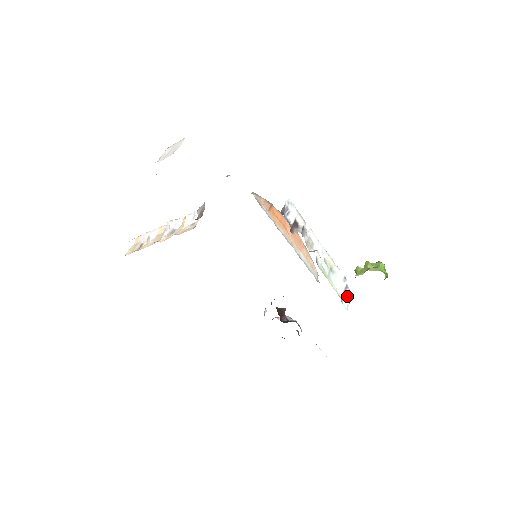
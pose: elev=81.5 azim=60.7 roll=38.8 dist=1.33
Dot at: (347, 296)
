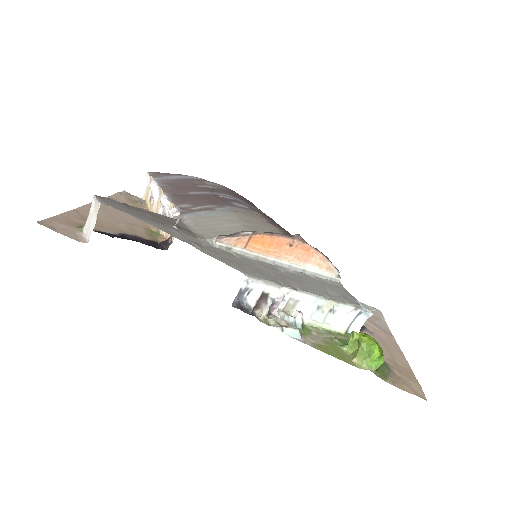
Dot at: (360, 320)
